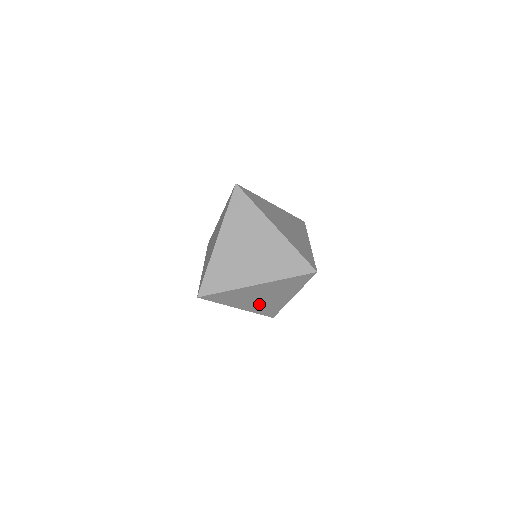
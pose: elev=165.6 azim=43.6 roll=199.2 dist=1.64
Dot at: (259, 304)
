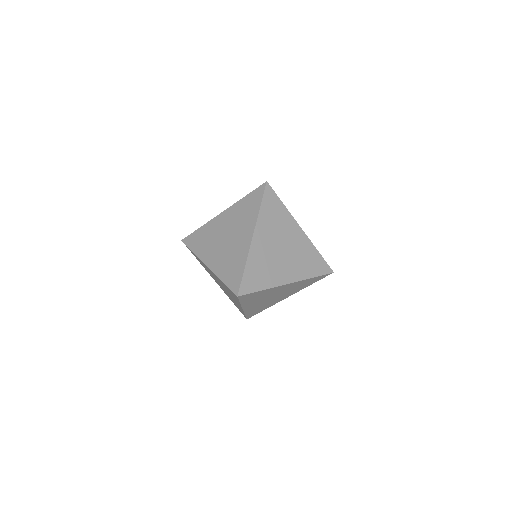
Dot at: (260, 304)
